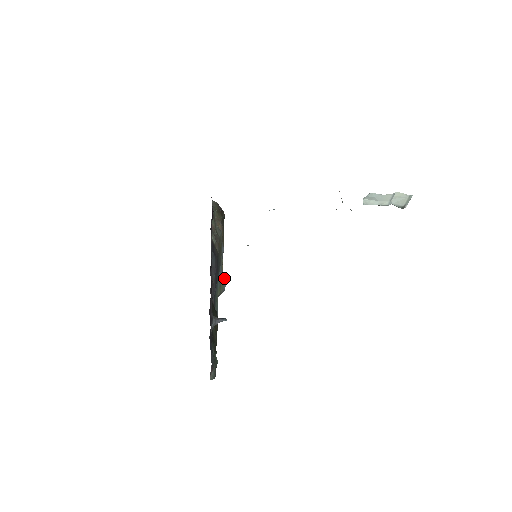
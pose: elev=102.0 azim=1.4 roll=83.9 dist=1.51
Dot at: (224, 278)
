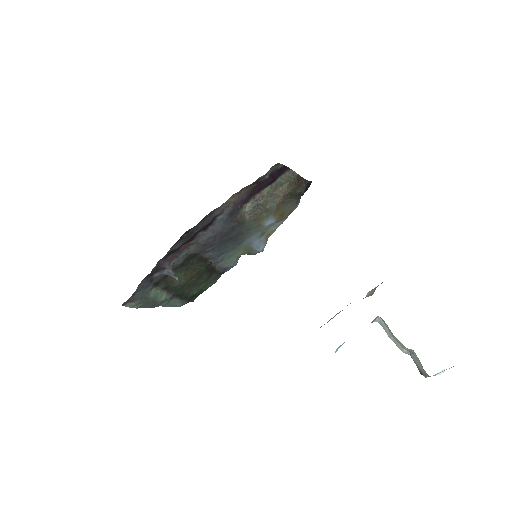
Dot at: (260, 245)
